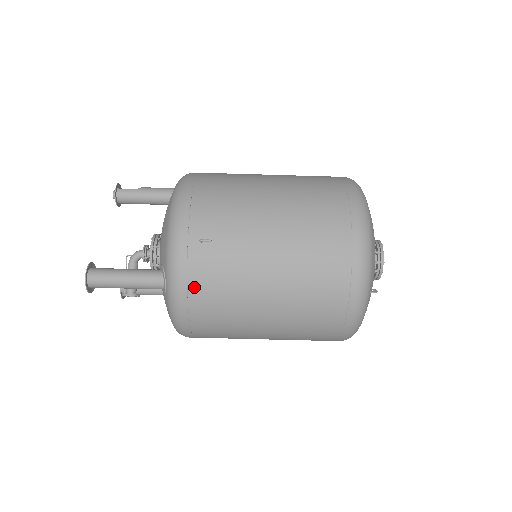
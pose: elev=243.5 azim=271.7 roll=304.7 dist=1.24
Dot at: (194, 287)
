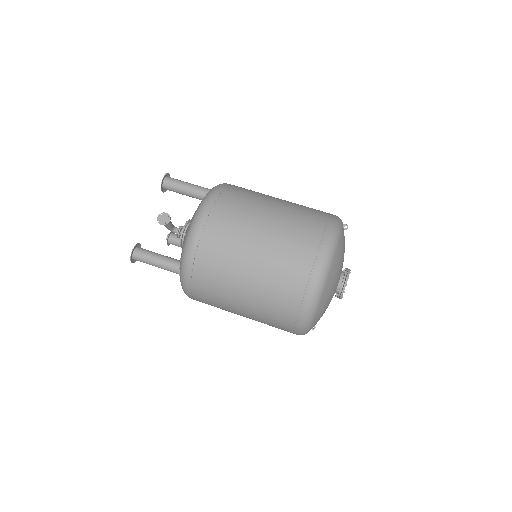
Dot at: (235, 186)
